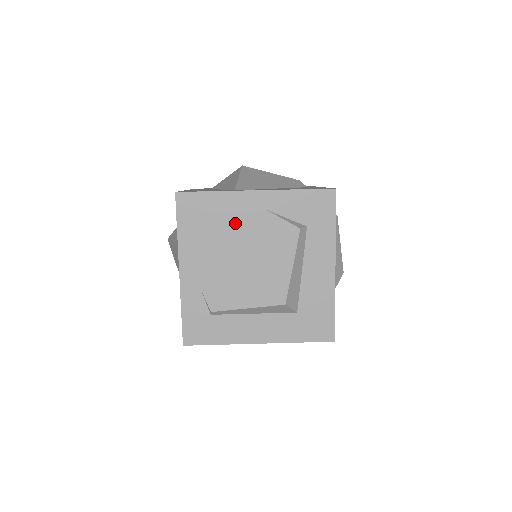
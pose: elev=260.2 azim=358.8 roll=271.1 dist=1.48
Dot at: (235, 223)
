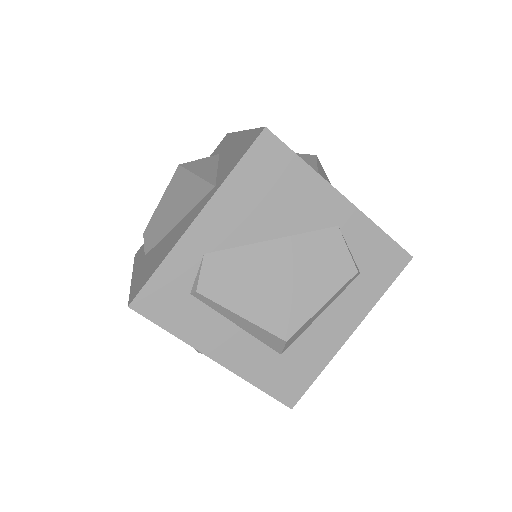
Dot at: (298, 214)
